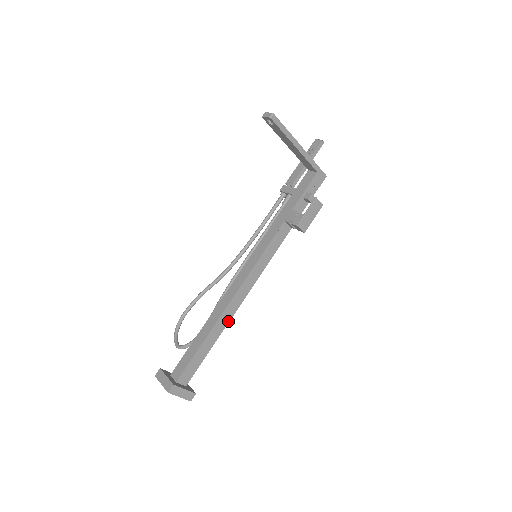
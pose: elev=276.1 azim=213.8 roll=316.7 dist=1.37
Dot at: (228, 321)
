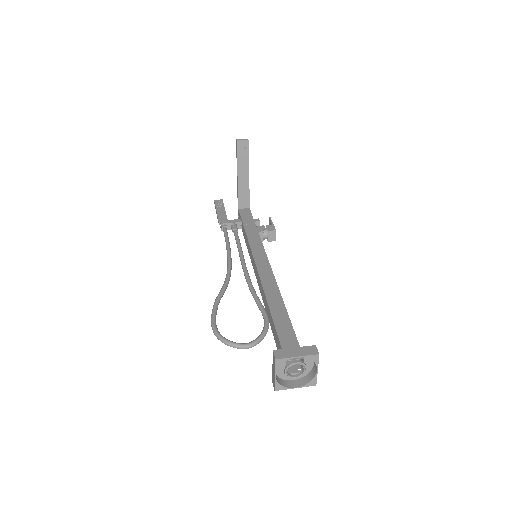
Dot at: occluded
